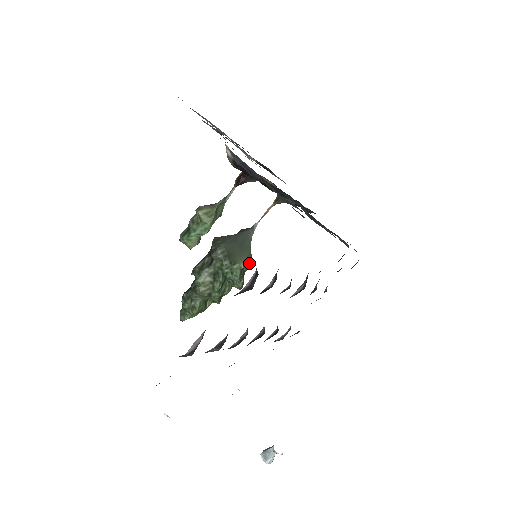
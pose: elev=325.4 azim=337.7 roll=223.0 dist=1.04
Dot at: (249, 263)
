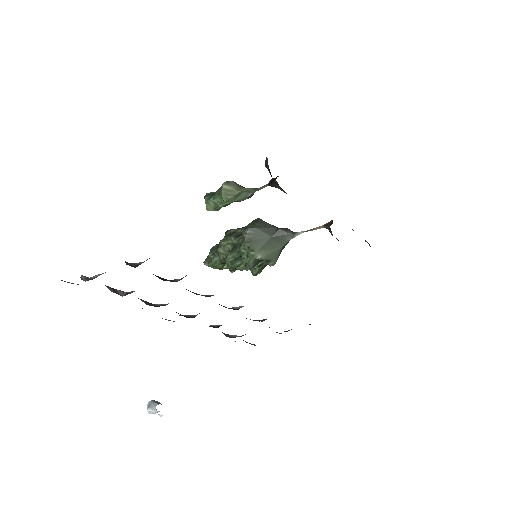
Dot at: (269, 259)
